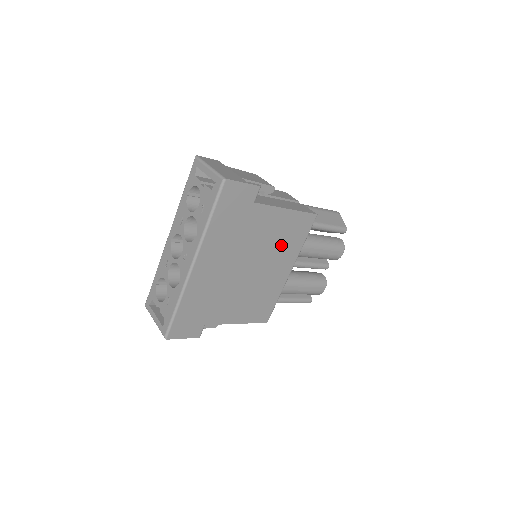
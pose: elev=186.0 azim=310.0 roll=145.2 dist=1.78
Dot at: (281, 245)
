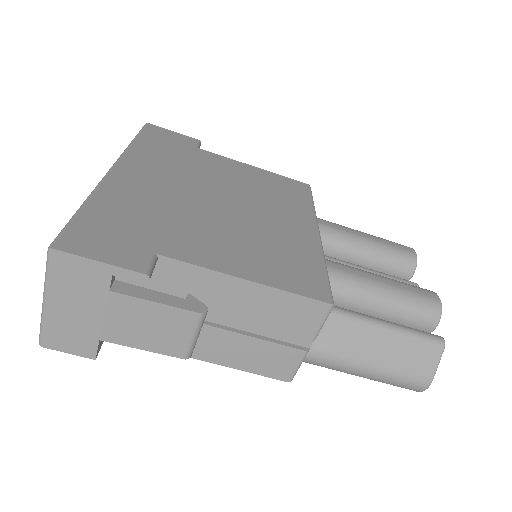
Dot at: (270, 196)
